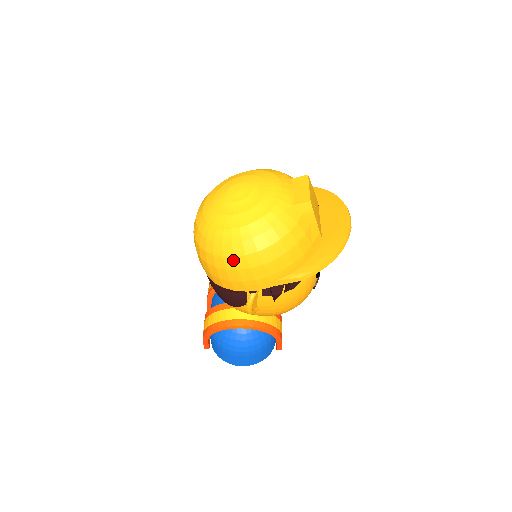
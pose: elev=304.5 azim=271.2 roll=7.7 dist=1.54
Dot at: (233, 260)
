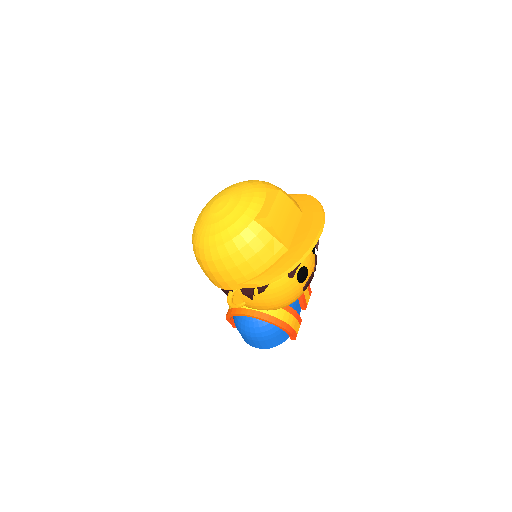
Dot at: (206, 263)
